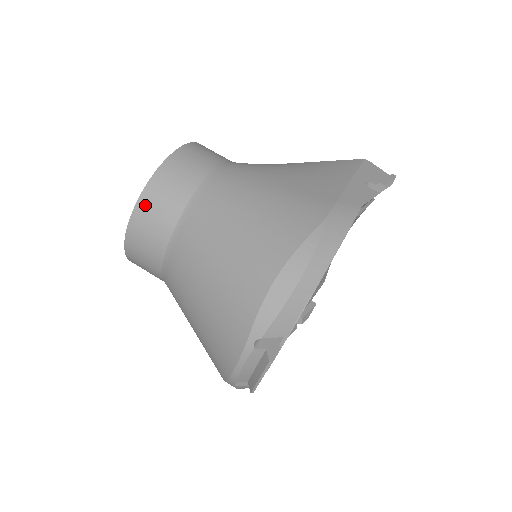
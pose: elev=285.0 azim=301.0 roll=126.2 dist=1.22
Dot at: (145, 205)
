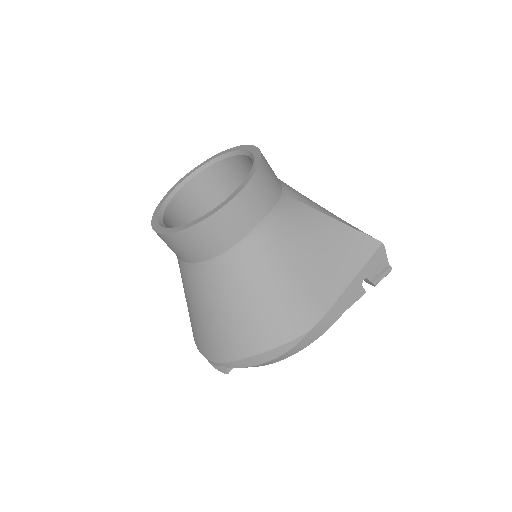
Dot at: (185, 237)
